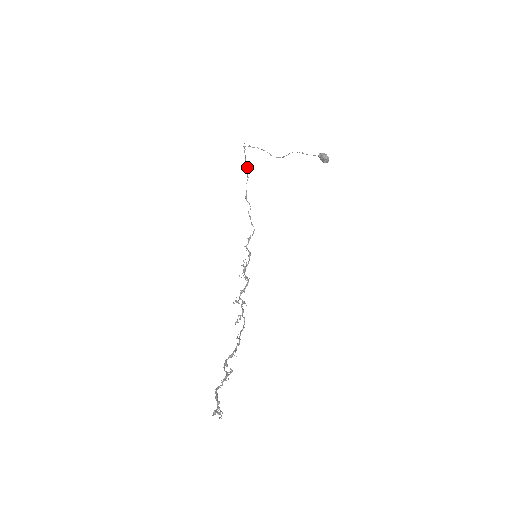
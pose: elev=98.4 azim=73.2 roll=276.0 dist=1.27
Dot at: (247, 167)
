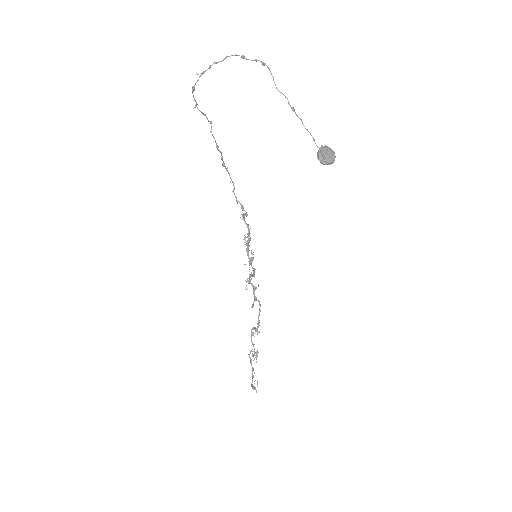
Dot at: occluded
